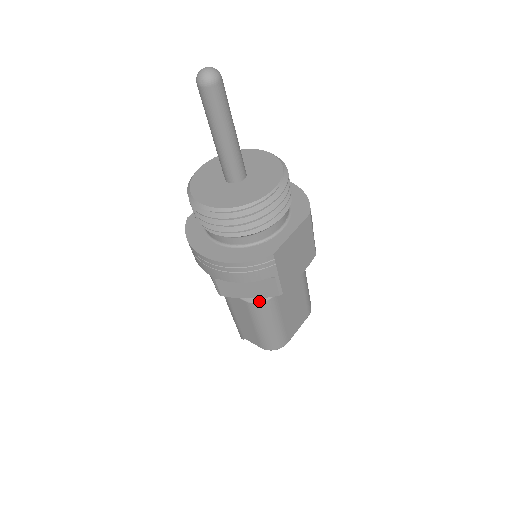
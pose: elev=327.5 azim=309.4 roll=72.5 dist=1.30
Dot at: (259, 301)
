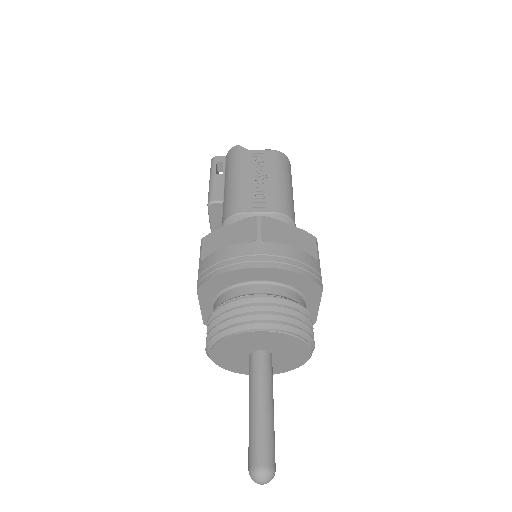
Dot at: occluded
